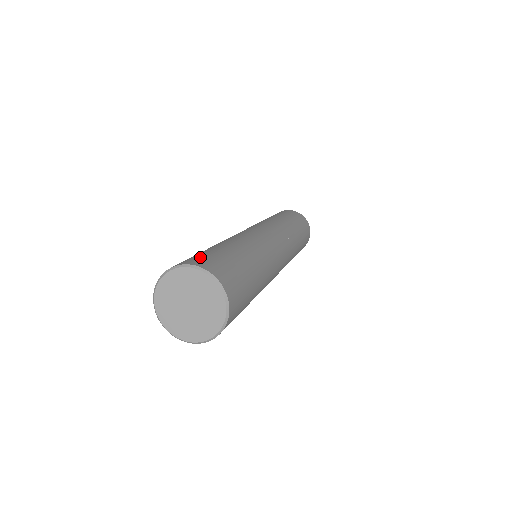
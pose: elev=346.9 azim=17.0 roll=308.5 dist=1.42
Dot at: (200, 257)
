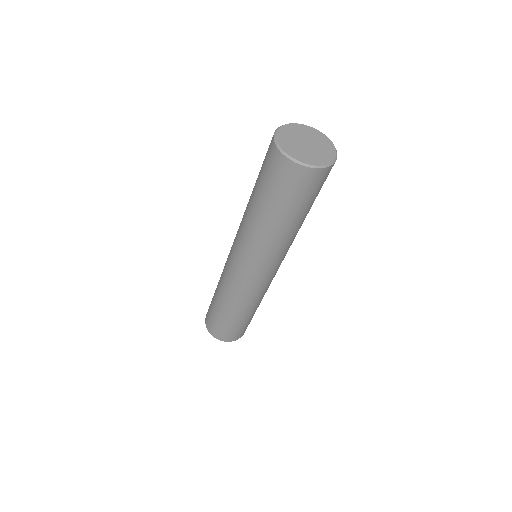
Dot at: occluded
